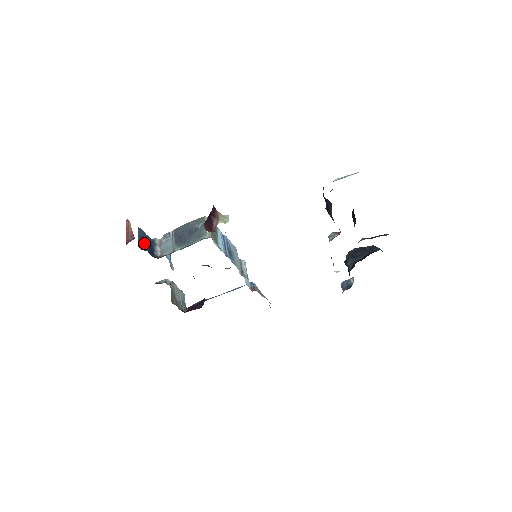
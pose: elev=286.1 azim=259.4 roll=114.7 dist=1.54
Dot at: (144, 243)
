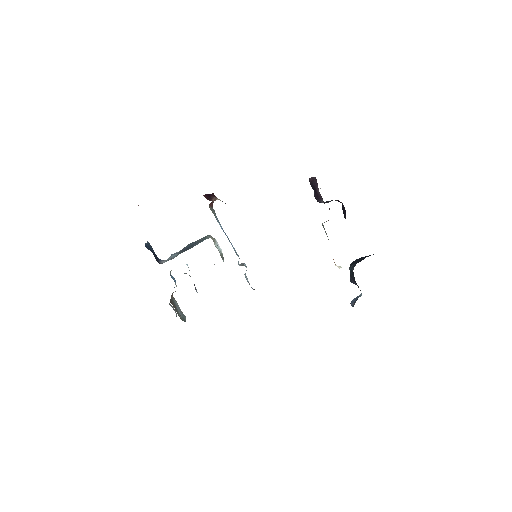
Dot at: occluded
